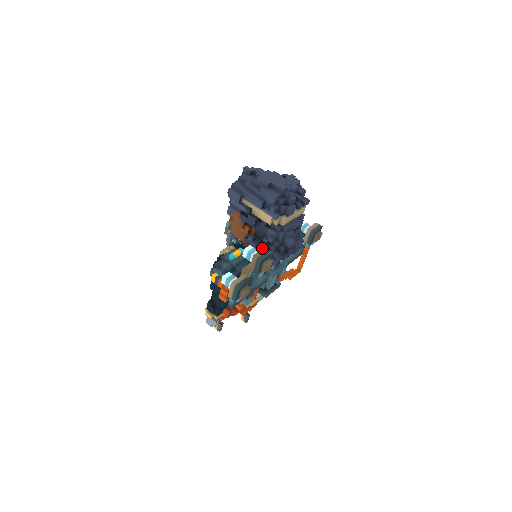
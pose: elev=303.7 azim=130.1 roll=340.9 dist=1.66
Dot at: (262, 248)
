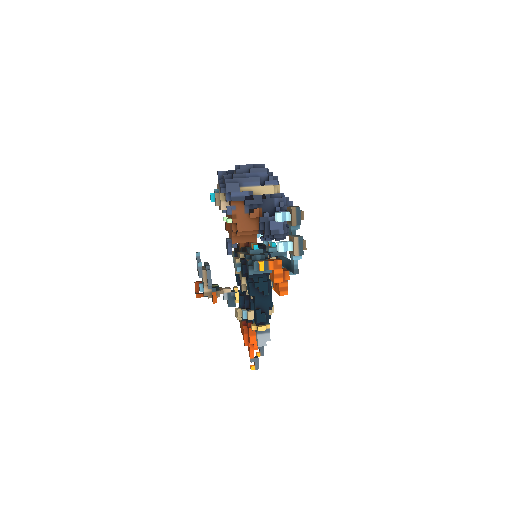
Dot at: occluded
